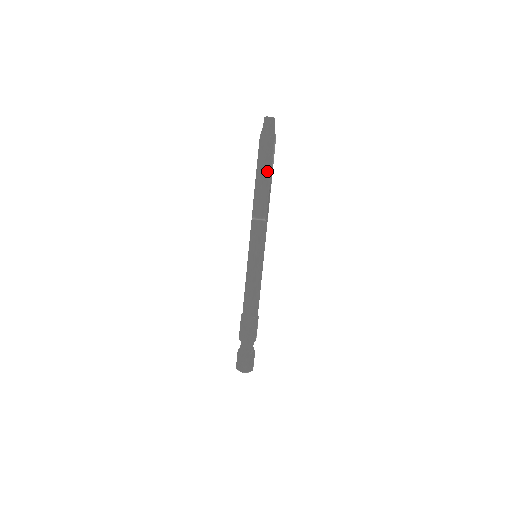
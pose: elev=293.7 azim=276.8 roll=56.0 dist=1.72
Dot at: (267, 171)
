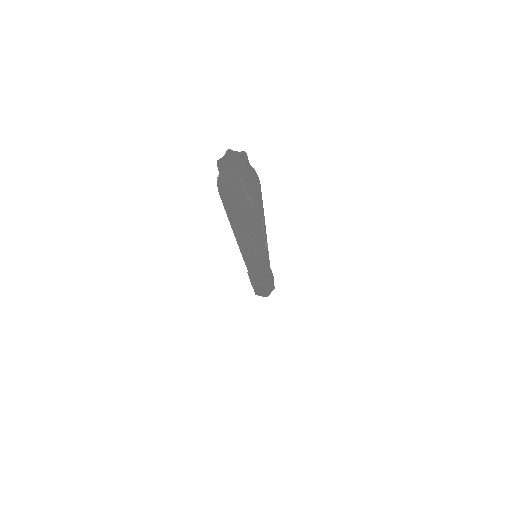
Dot at: (257, 226)
